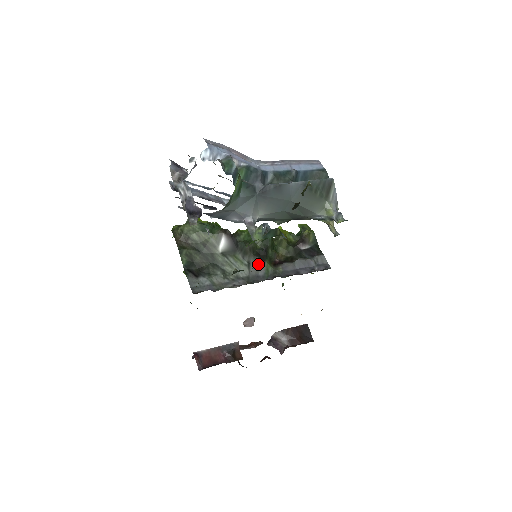
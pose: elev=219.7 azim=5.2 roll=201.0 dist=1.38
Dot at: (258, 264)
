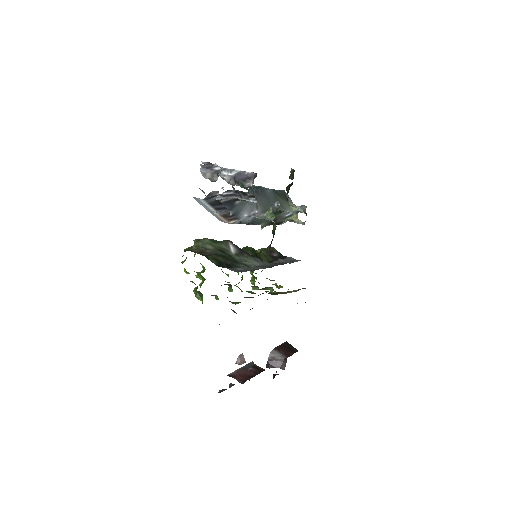
Dot at: (260, 261)
